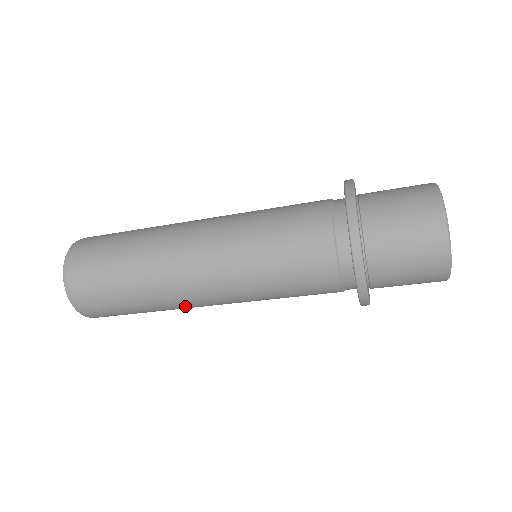
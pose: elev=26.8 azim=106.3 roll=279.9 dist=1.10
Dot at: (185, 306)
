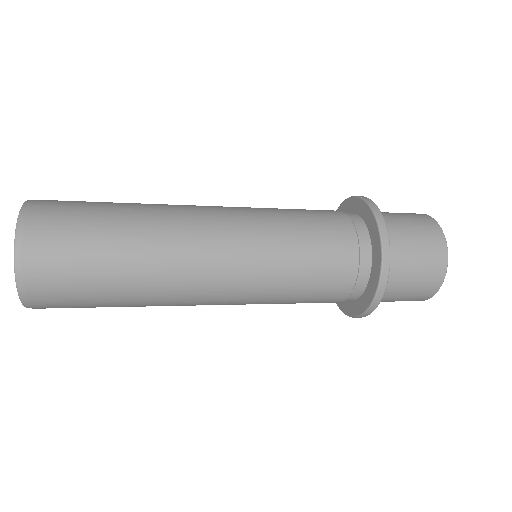
Dot at: occluded
